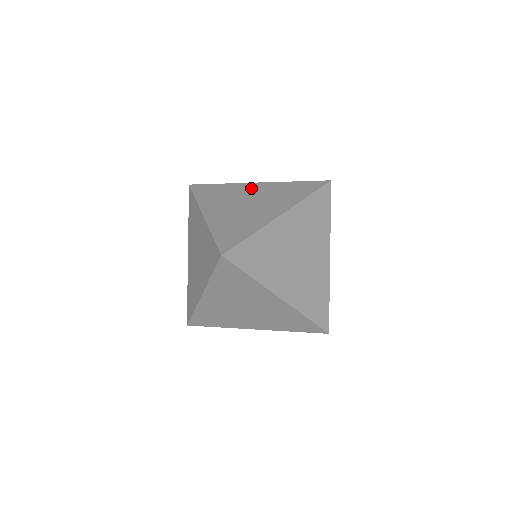
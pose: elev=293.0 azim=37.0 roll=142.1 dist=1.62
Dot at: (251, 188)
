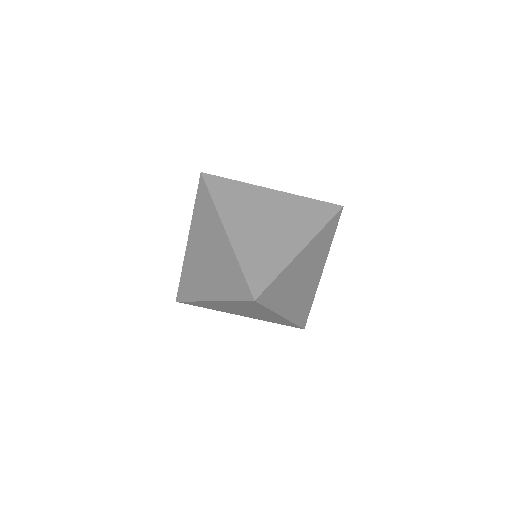
Dot at: occluded
